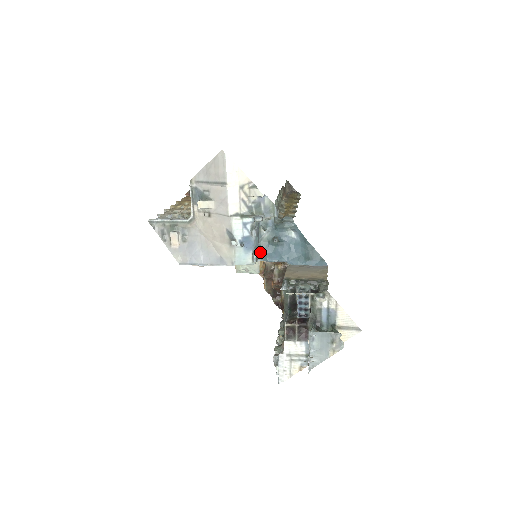
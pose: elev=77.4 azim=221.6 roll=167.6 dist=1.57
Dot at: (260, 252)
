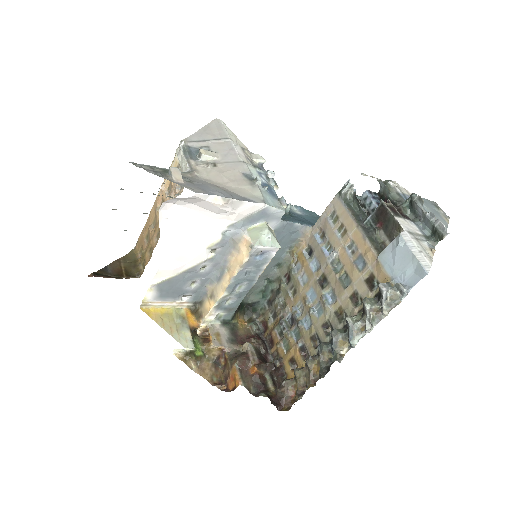
Dot at: occluded
